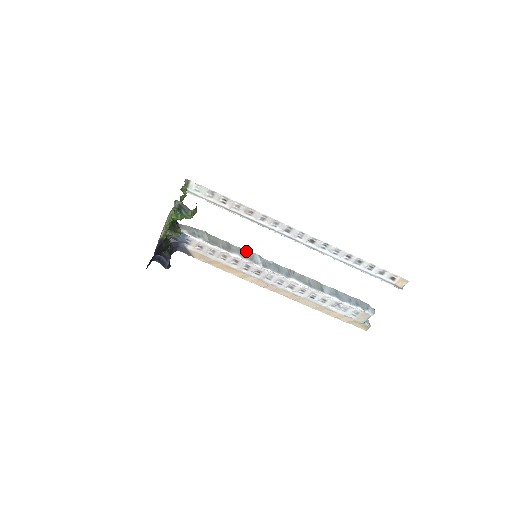
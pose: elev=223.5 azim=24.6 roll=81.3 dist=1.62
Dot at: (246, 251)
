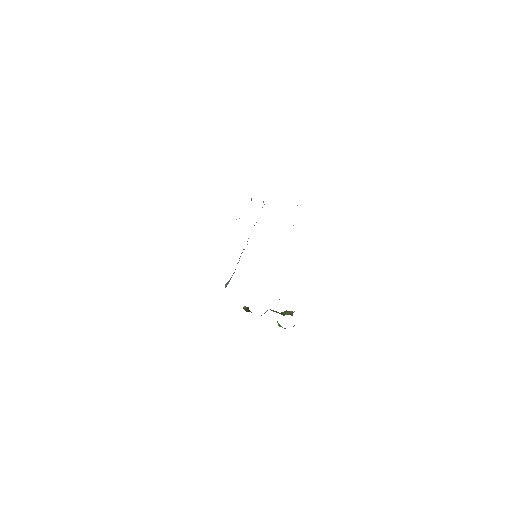
Dot at: occluded
